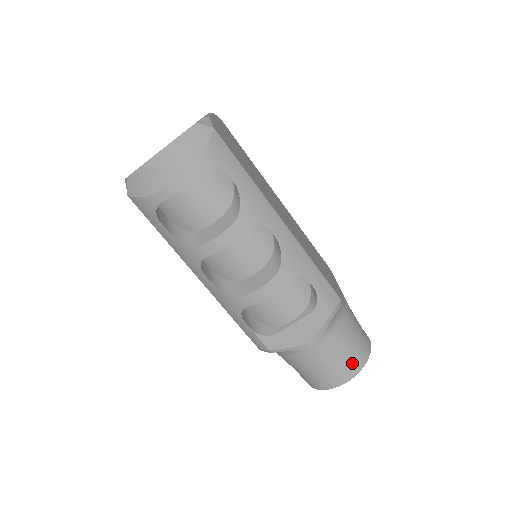
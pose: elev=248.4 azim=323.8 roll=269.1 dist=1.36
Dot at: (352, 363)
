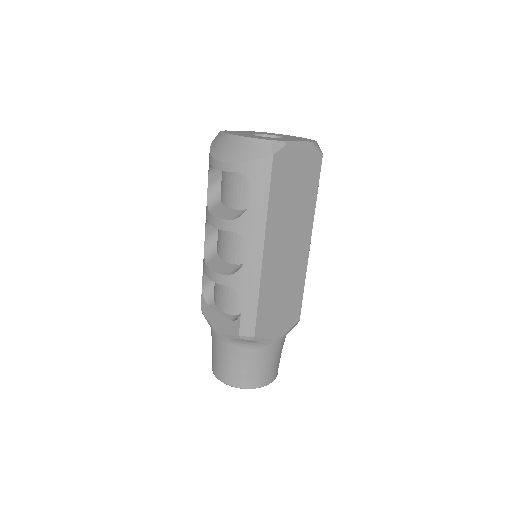
Dot at: (232, 376)
